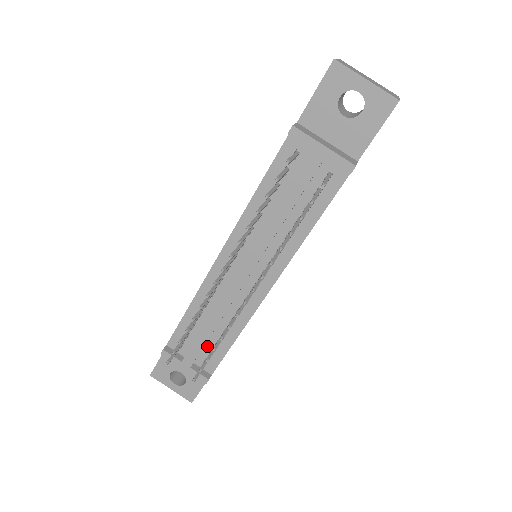
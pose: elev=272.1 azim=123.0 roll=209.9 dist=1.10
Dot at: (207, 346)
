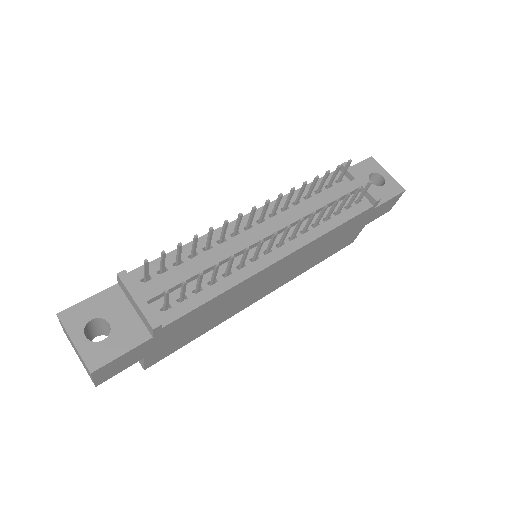
Dot at: (179, 291)
